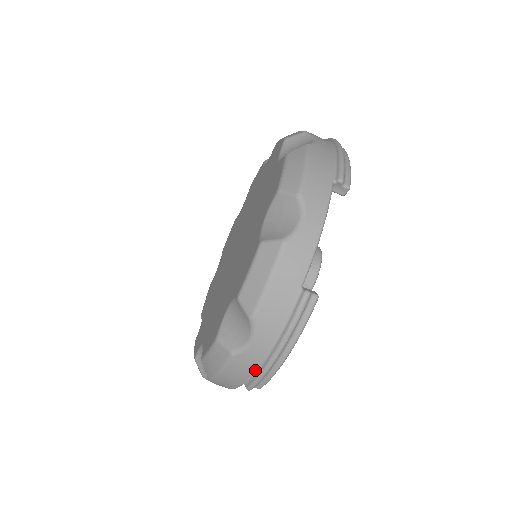
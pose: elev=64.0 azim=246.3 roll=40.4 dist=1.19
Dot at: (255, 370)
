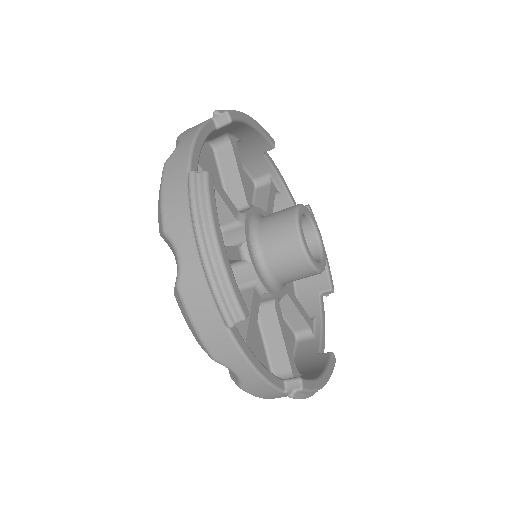
Dot at: occluded
